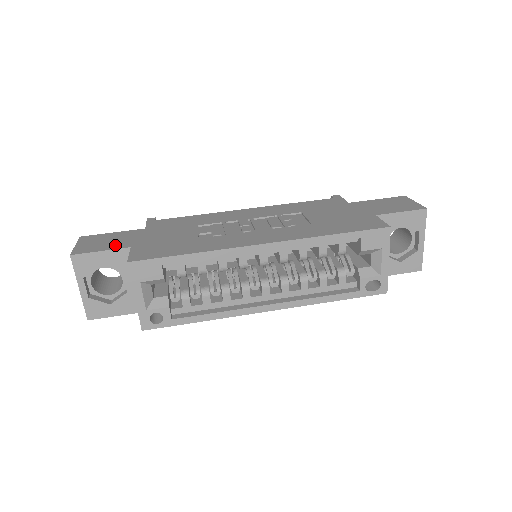
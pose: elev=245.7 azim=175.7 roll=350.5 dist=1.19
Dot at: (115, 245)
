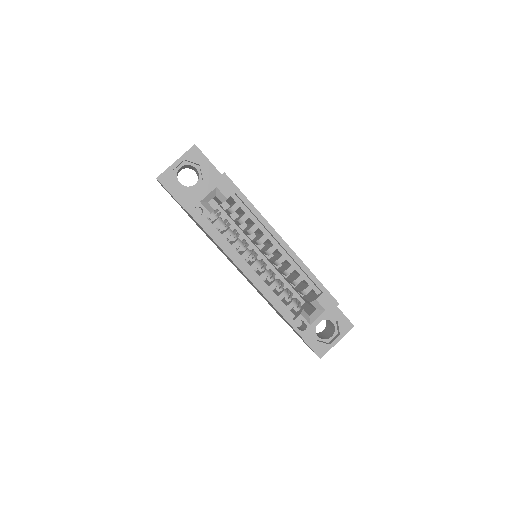
Dot at: occluded
